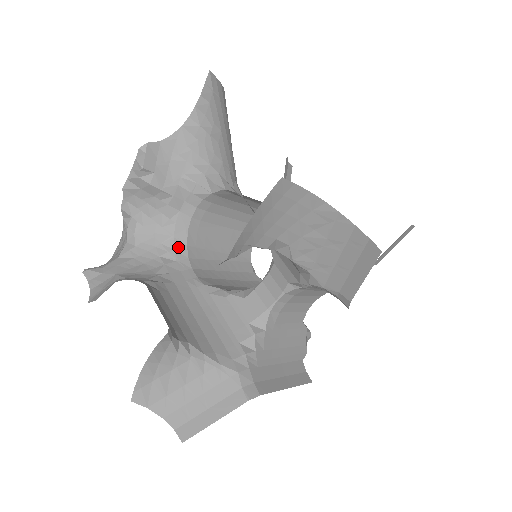
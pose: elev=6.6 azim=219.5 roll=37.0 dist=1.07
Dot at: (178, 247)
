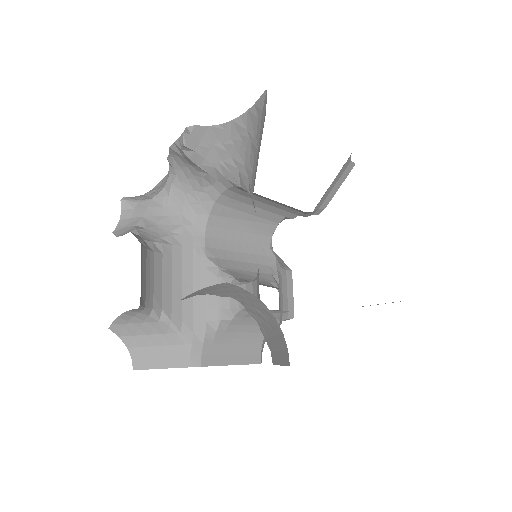
Dot at: (201, 213)
